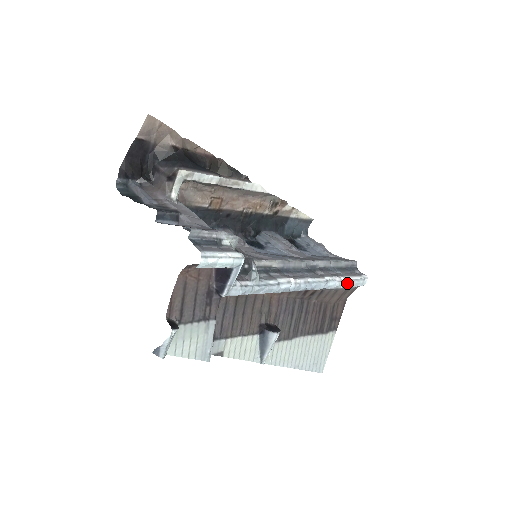
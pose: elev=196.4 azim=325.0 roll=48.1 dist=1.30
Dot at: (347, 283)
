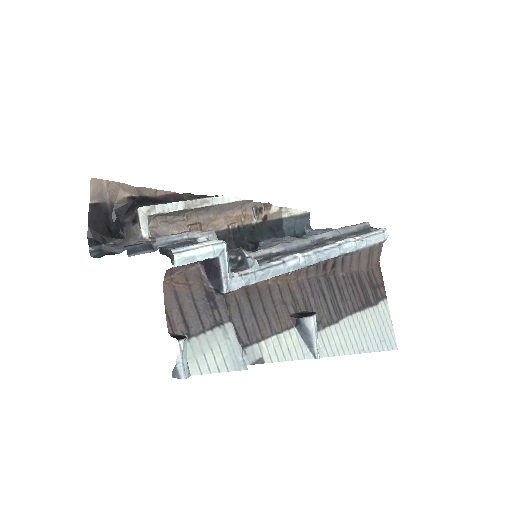
Dot at: (365, 241)
